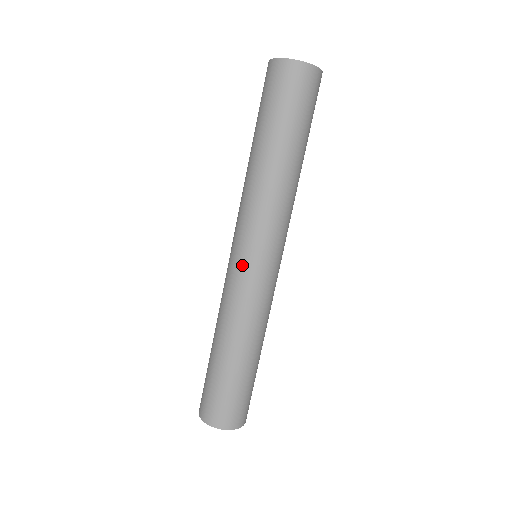
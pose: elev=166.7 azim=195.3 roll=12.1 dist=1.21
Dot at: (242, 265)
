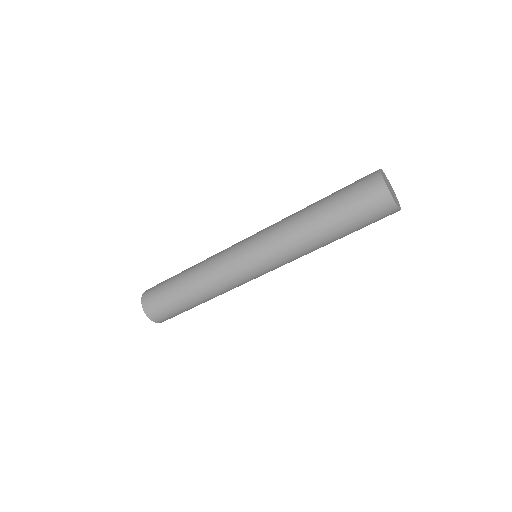
Dot at: (239, 248)
